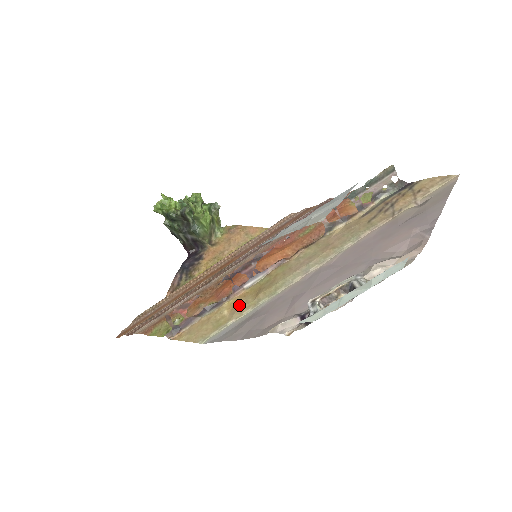
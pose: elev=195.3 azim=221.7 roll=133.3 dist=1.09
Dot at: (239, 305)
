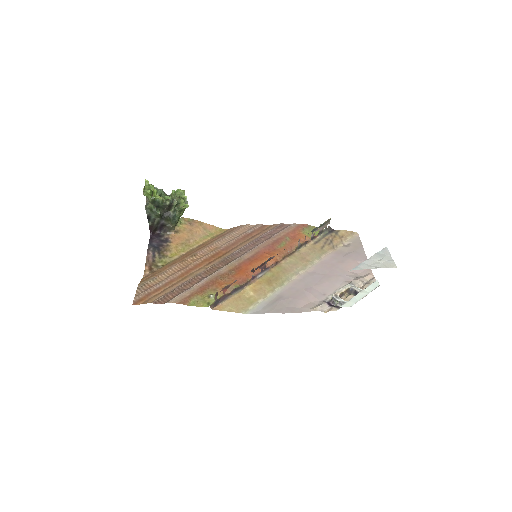
Dot at: (261, 290)
